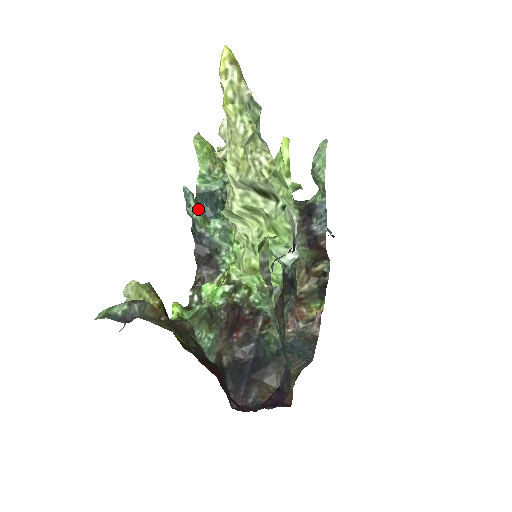
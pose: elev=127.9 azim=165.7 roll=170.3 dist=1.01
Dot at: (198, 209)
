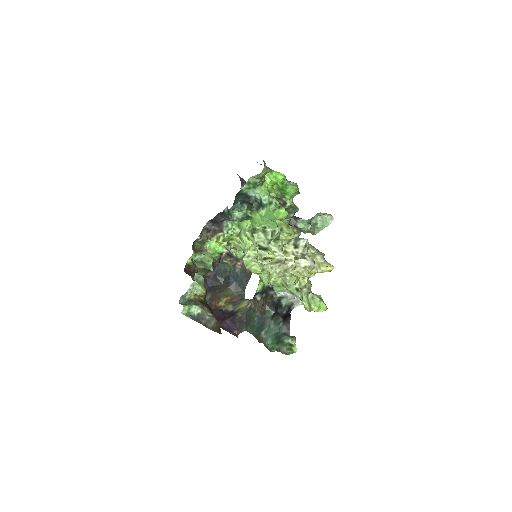
Dot at: occluded
